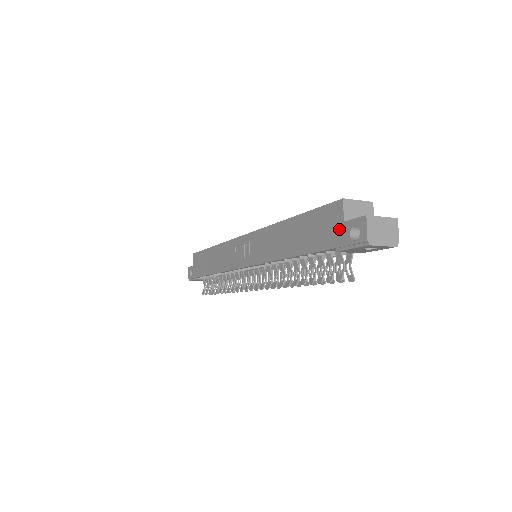
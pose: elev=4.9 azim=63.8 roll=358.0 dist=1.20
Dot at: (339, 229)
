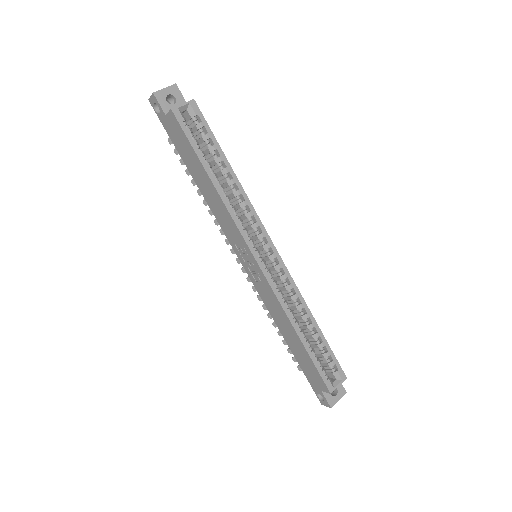
Dot at: (317, 387)
